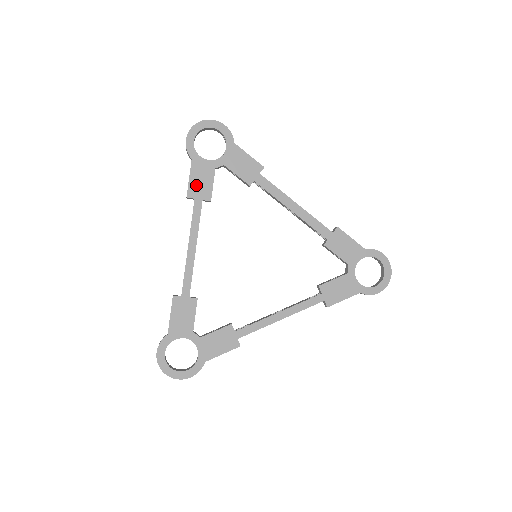
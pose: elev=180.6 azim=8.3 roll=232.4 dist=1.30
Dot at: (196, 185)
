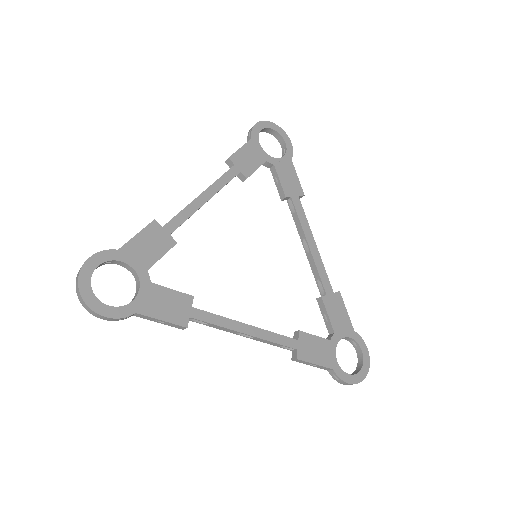
Dot at: (243, 157)
